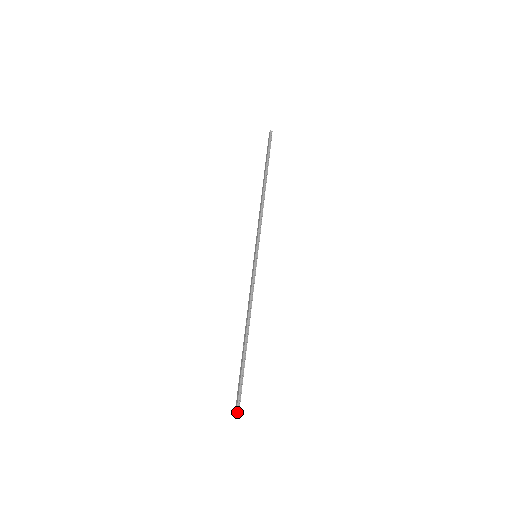
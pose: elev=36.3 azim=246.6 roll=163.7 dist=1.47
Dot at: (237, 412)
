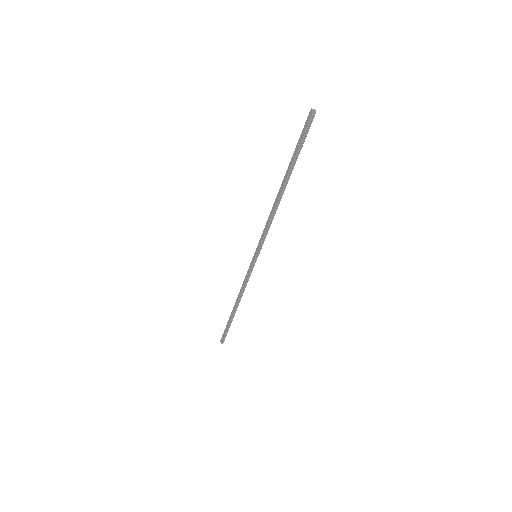
Dot at: (222, 343)
